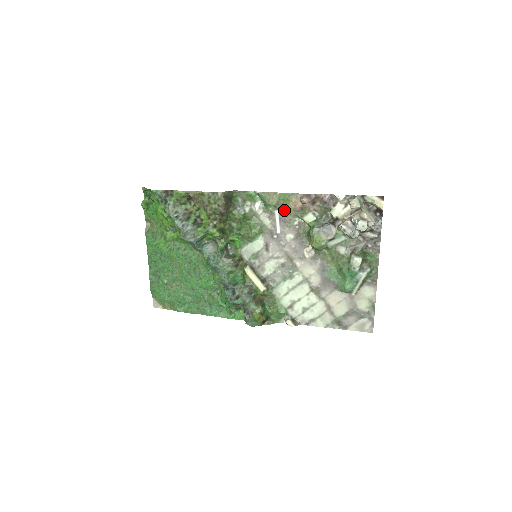
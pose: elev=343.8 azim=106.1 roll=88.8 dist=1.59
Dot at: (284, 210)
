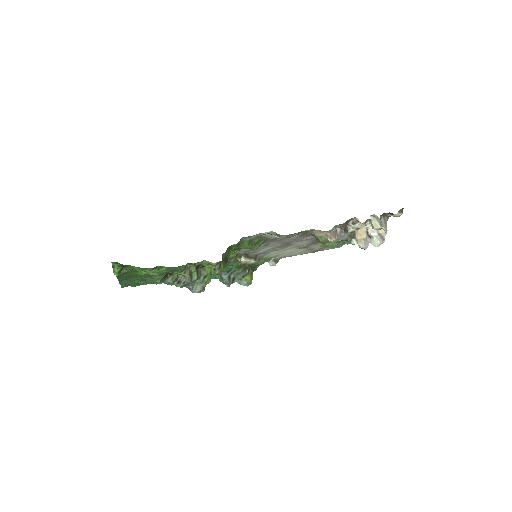
Dot at: occluded
